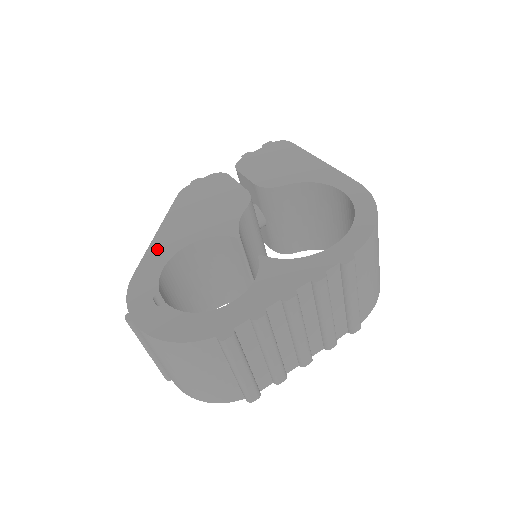
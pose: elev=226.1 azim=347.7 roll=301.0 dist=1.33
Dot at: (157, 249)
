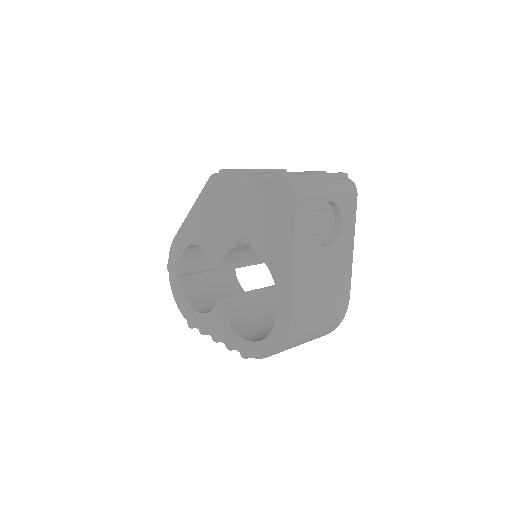
Dot at: (186, 229)
